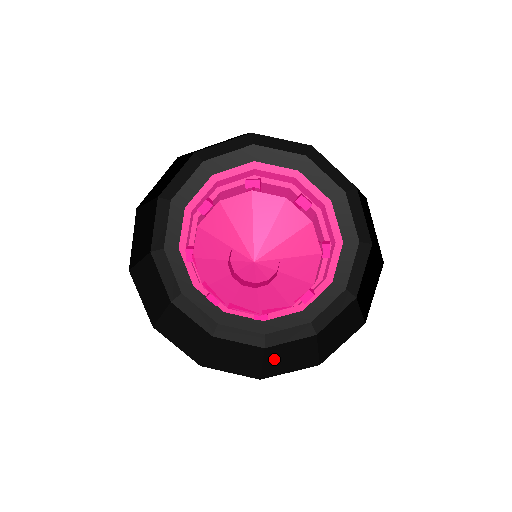
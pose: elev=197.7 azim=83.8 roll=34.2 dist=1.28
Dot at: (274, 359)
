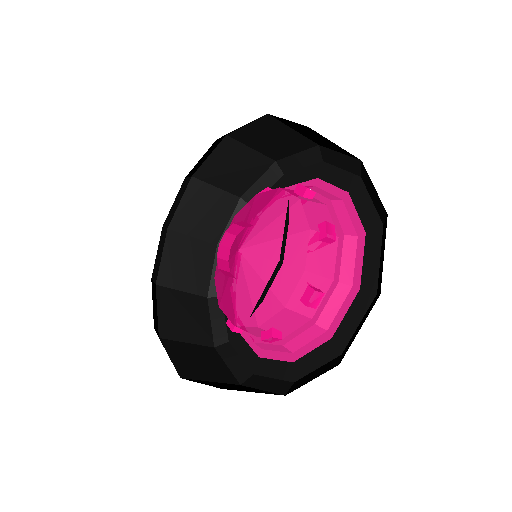
Dot at: occluded
